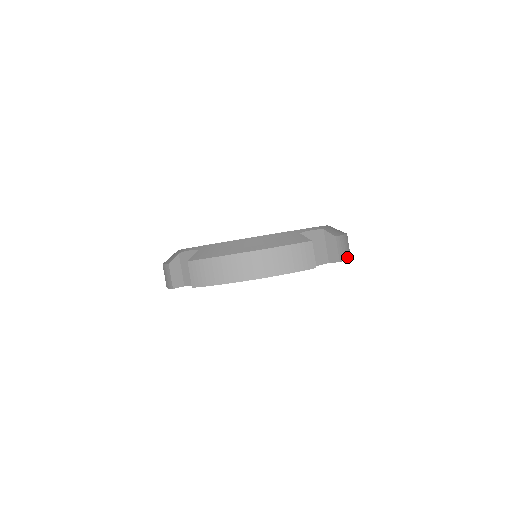
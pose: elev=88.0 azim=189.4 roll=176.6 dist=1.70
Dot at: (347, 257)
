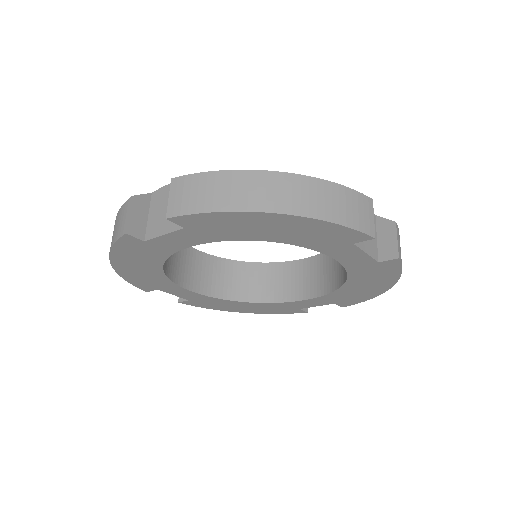
Dot at: (401, 267)
